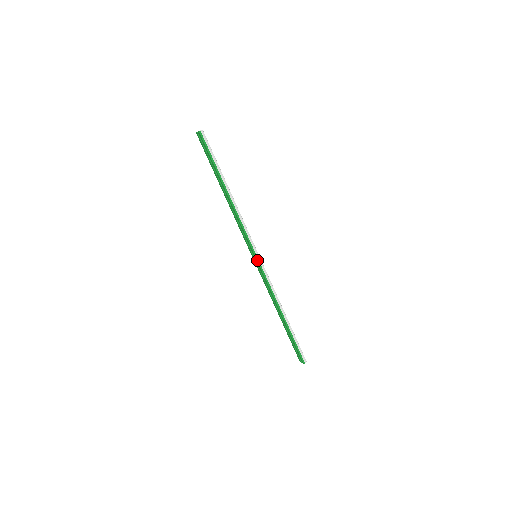
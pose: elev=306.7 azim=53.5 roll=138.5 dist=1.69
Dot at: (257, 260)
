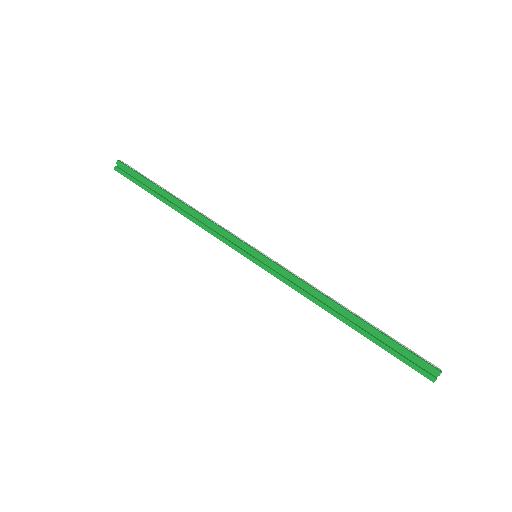
Dot at: (261, 254)
